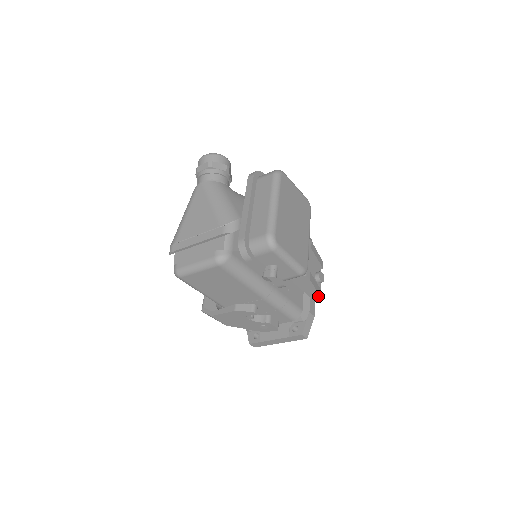
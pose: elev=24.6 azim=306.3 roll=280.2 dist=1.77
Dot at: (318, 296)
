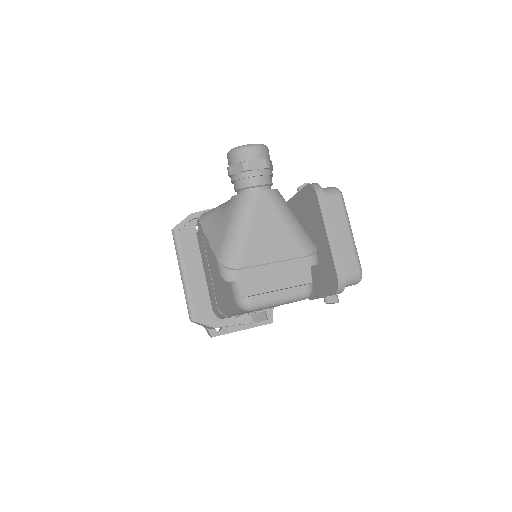
Dot at: occluded
